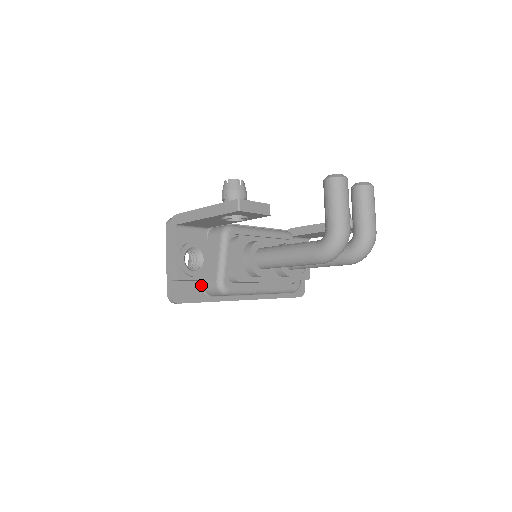
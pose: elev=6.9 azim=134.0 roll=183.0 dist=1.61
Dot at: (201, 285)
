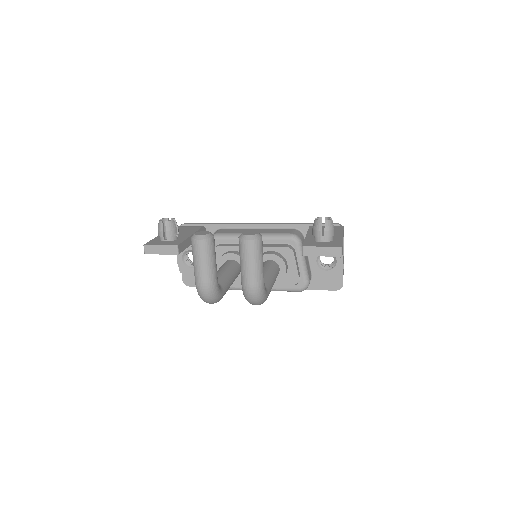
Dot at: occluded
